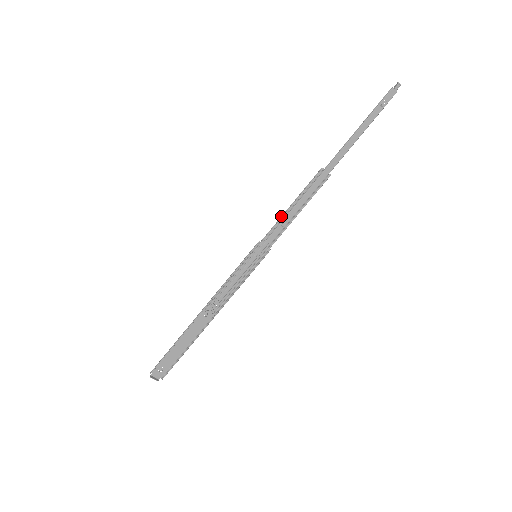
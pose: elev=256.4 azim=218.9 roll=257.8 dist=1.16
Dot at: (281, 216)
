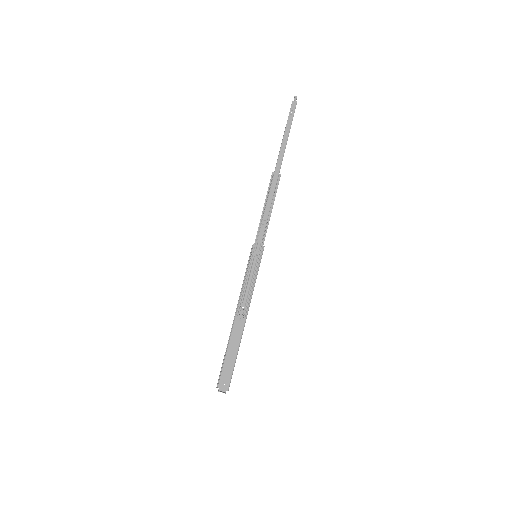
Dot at: (260, 219)
